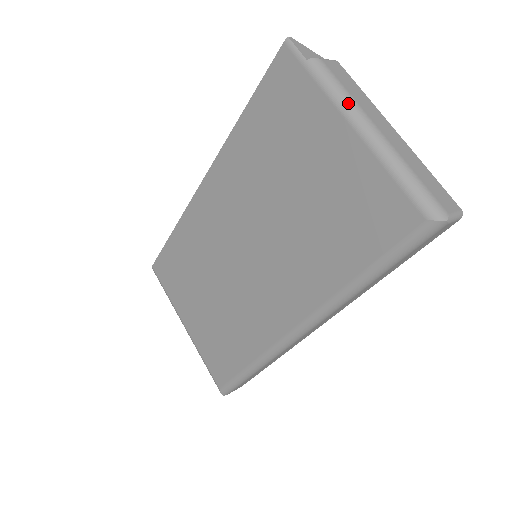
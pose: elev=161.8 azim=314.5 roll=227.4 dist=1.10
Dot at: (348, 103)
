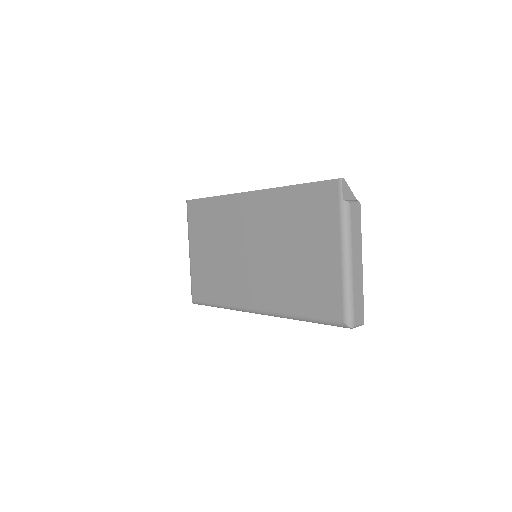
Dot at: (347, 240)
